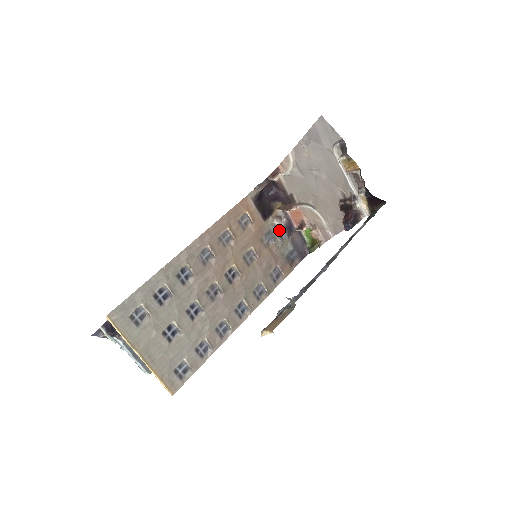
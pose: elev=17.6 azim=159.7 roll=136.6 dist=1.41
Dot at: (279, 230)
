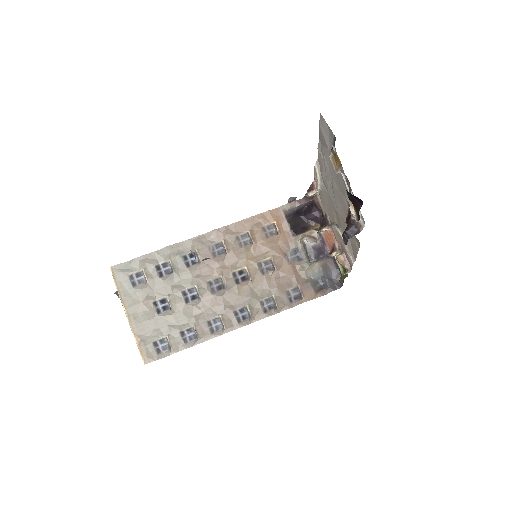
Dot at: (306, 248)
